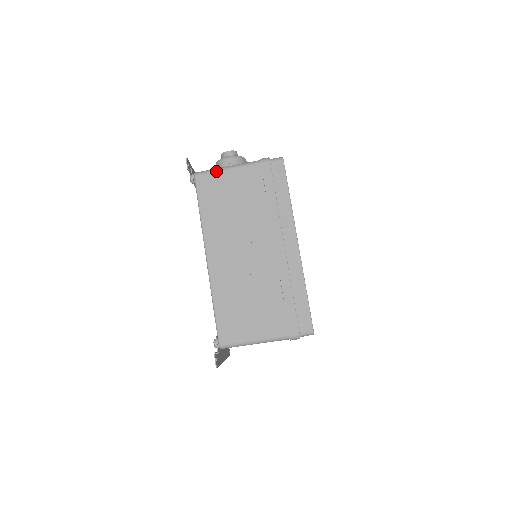
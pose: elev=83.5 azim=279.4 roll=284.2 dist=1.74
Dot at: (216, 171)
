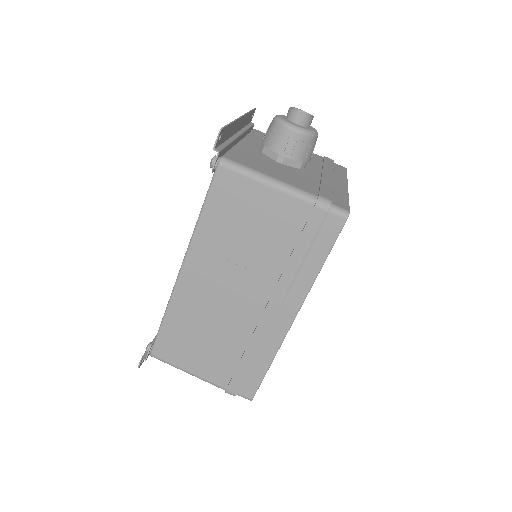
Dot at: (250, 177)
